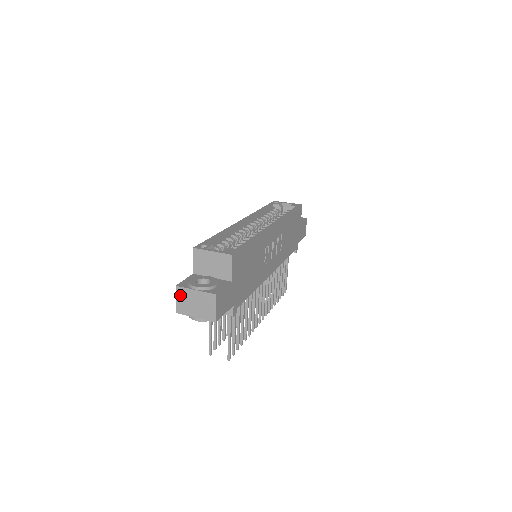
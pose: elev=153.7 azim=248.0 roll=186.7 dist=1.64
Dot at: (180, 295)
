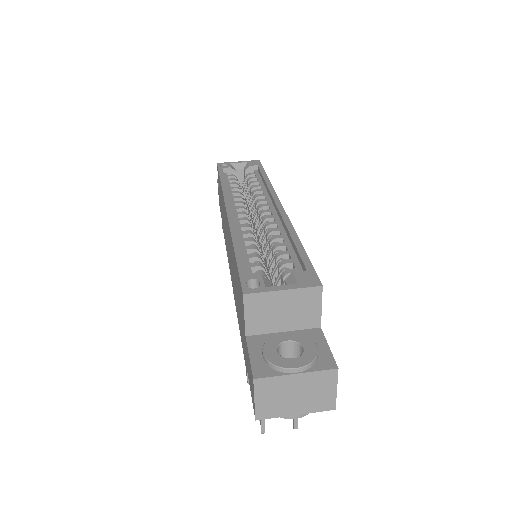
Dot at: (263, 391)
